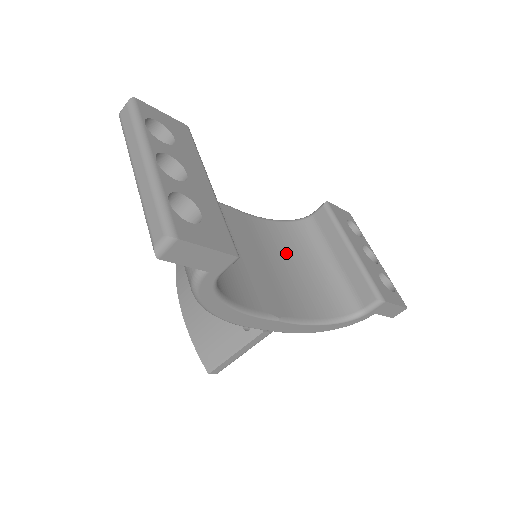
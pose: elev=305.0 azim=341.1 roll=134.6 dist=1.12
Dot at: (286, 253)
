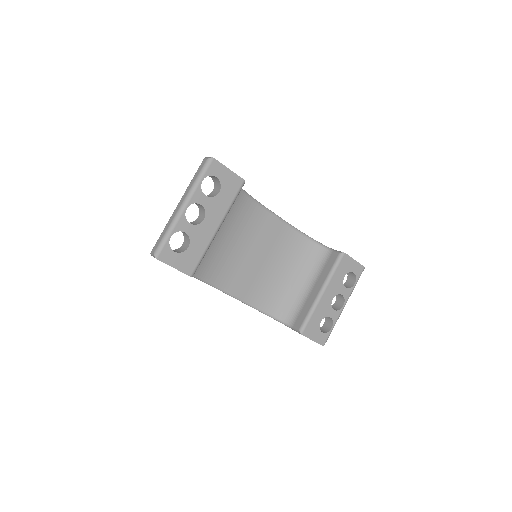
Dot at: (288, 262)
